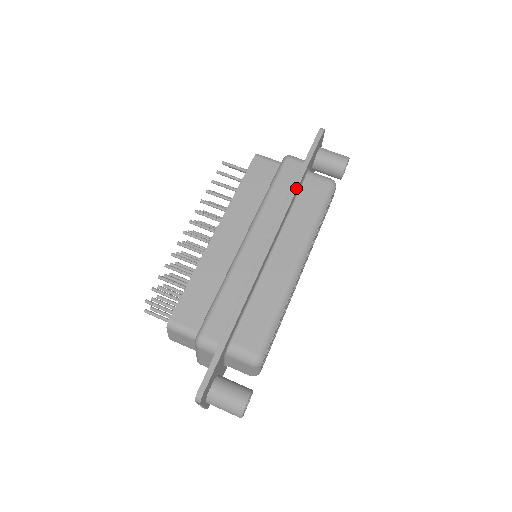
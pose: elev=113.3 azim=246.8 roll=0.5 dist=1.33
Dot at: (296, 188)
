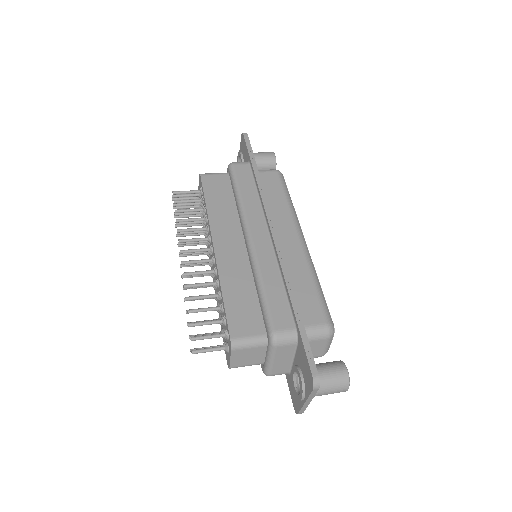
Dot at: (260, 181)
